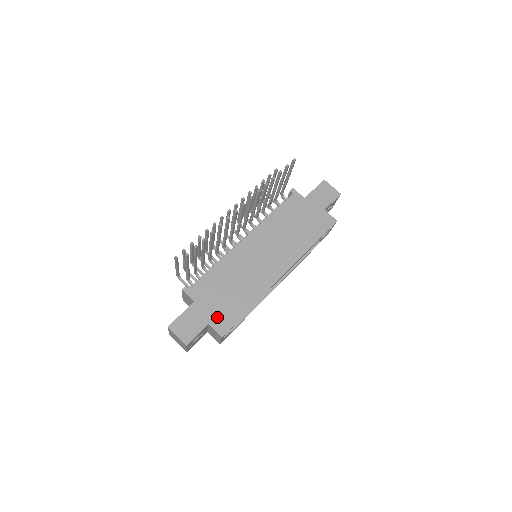
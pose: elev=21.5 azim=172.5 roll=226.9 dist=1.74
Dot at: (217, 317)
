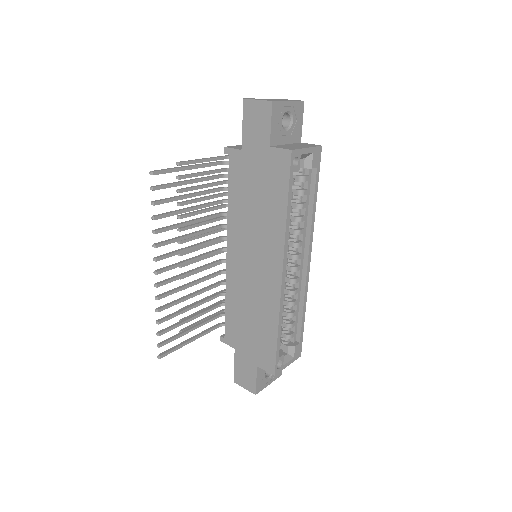
Dot at: (259, 356)
